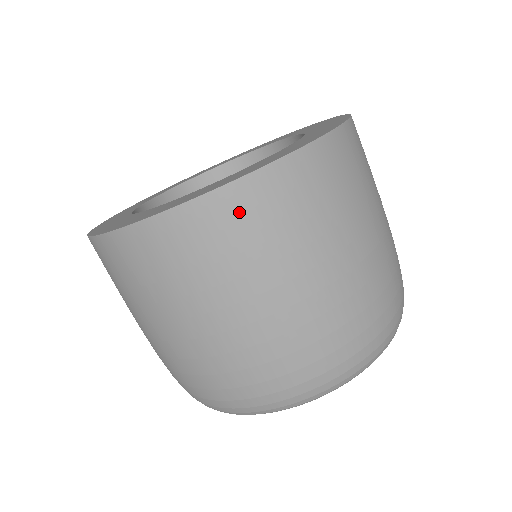
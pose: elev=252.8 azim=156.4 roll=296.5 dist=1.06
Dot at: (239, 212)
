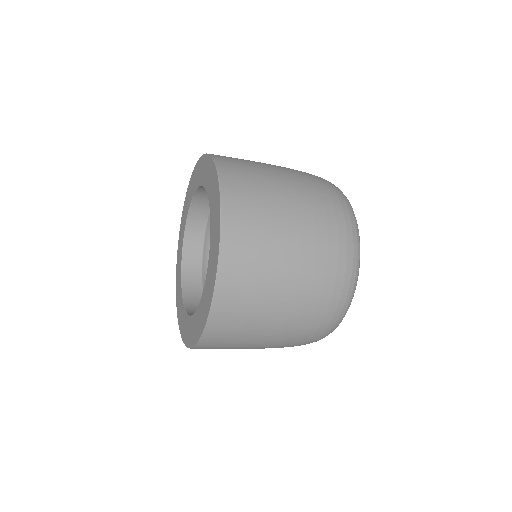
Dot at: (235, 273)
